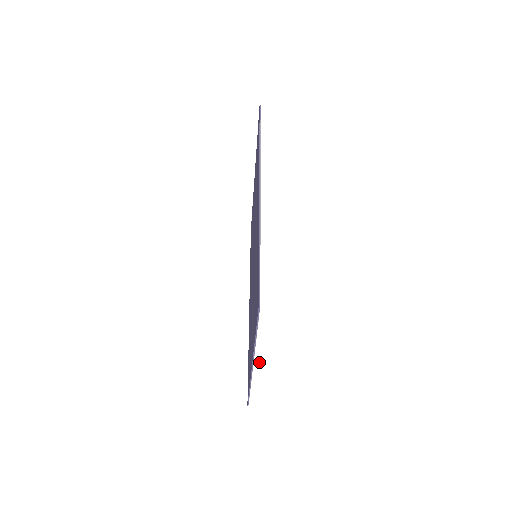
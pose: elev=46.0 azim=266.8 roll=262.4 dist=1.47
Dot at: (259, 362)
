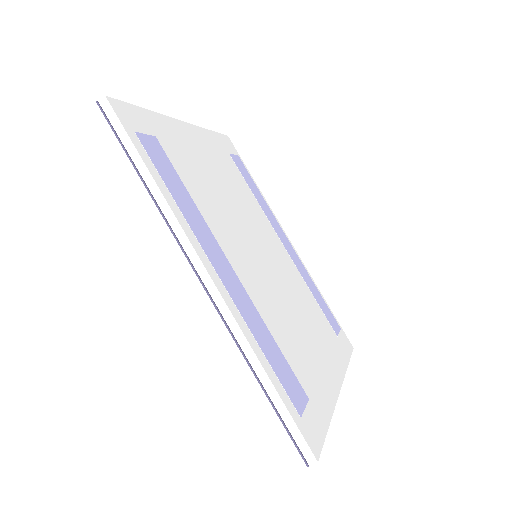
Dot at: (338, 394)
